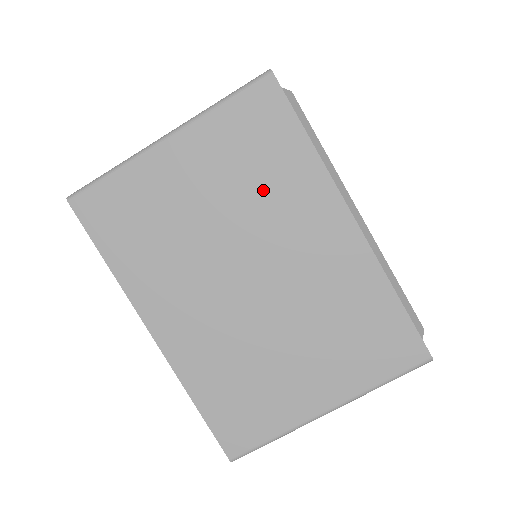
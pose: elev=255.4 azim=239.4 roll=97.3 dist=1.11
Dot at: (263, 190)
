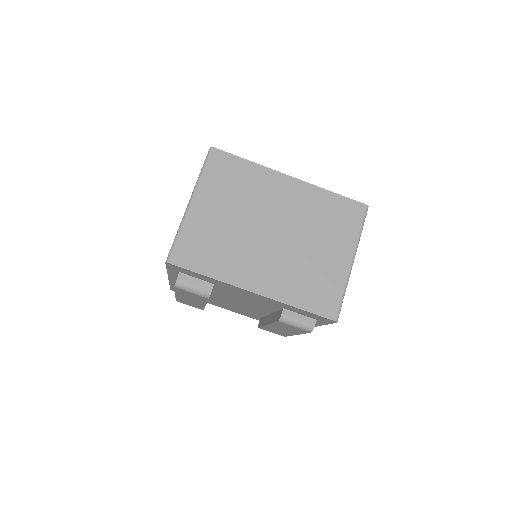
Dot at: (247, 193)
